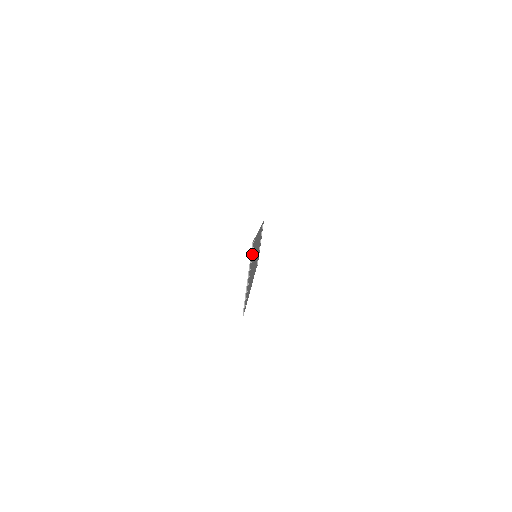
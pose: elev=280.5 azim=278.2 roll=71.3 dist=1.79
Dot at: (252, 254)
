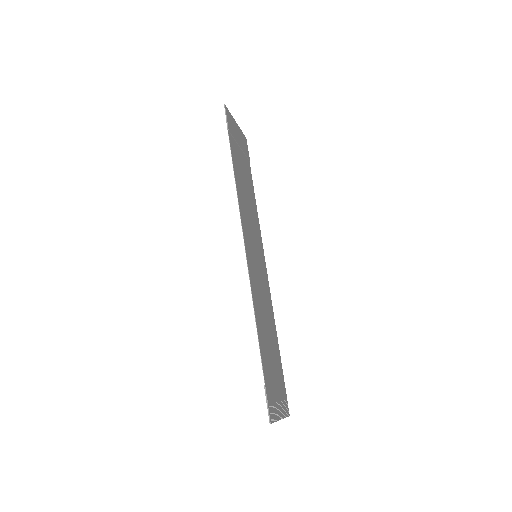
Dot at: (272, 403)
